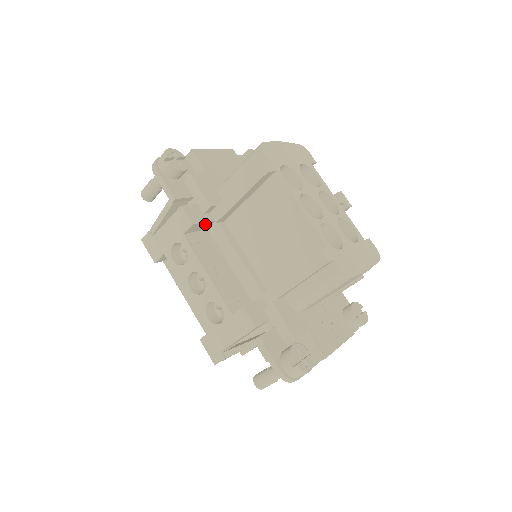
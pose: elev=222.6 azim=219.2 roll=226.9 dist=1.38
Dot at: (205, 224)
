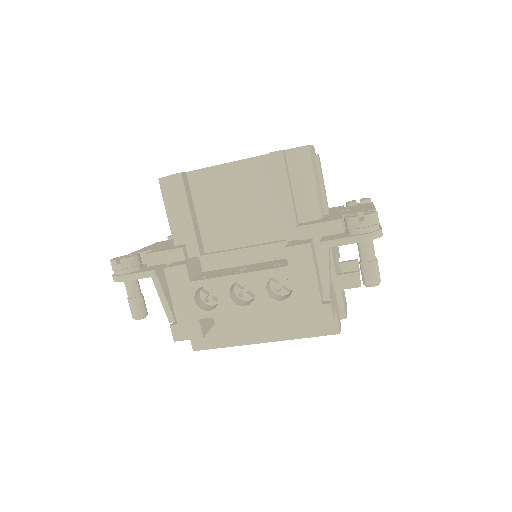
Dot at: (195, 264)
